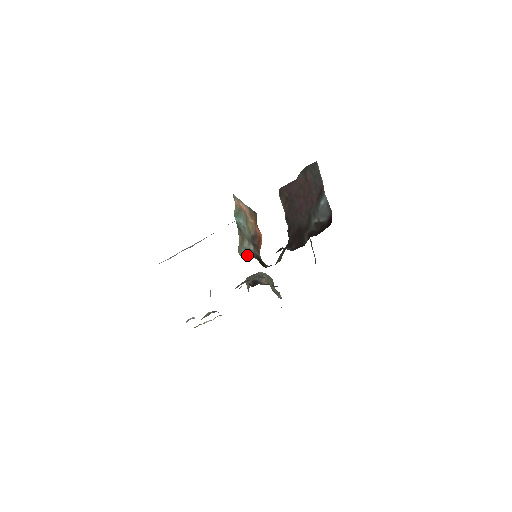
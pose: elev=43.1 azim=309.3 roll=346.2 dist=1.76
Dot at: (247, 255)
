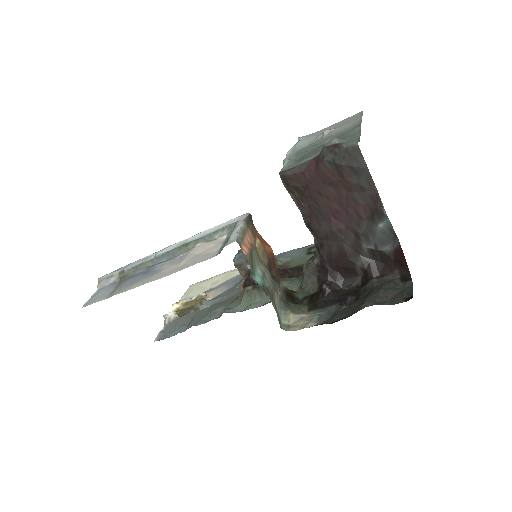
Dot at: (286, 317)
